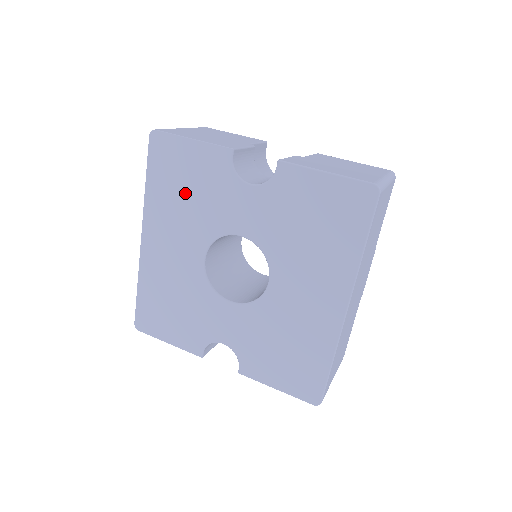
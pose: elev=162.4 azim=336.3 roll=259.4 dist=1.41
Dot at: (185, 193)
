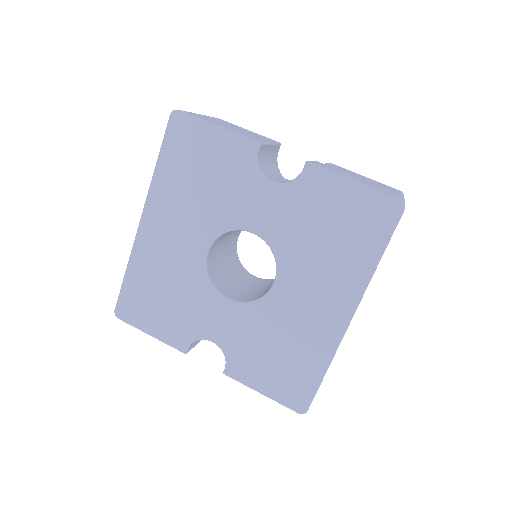
Dot at: (199, 180)
